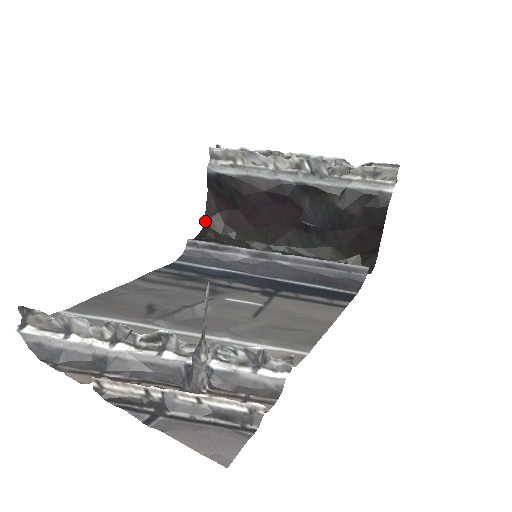
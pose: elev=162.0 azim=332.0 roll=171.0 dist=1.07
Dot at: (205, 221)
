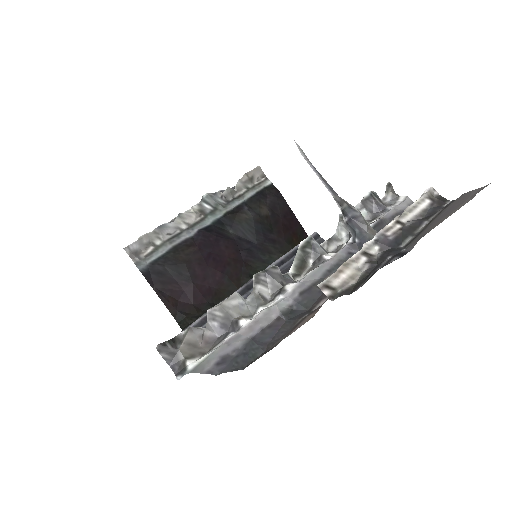
Dot at: (175, 318)
